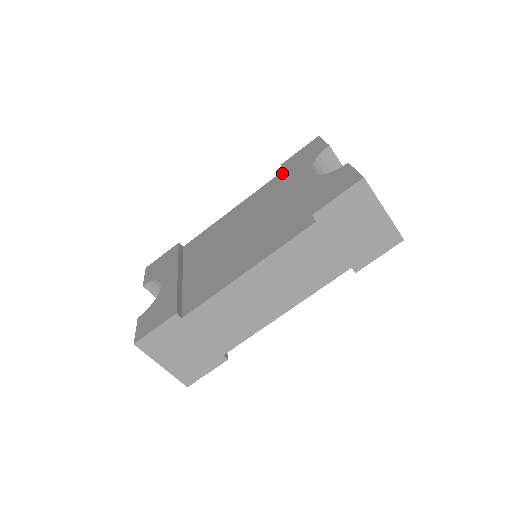
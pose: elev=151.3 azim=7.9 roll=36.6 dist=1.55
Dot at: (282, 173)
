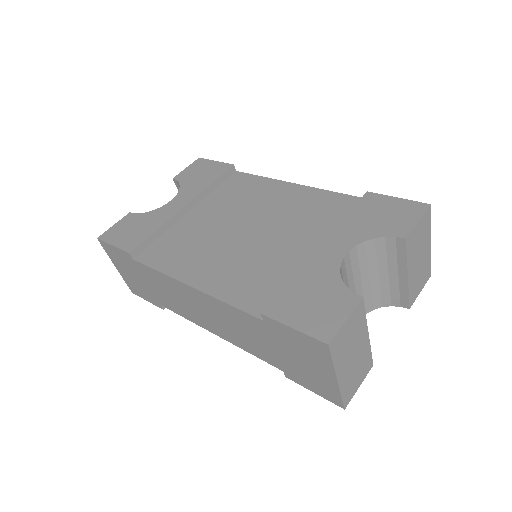
Dot at: occluded
